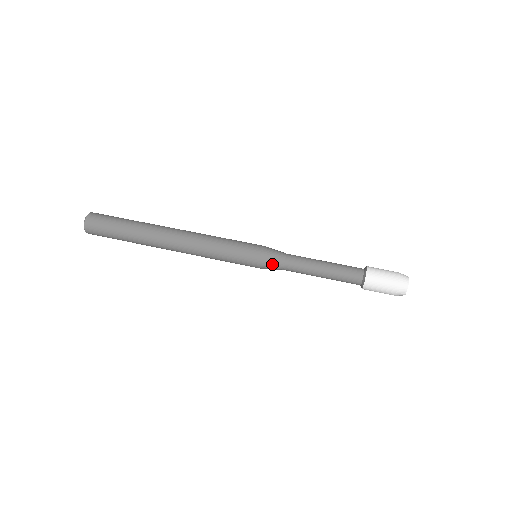
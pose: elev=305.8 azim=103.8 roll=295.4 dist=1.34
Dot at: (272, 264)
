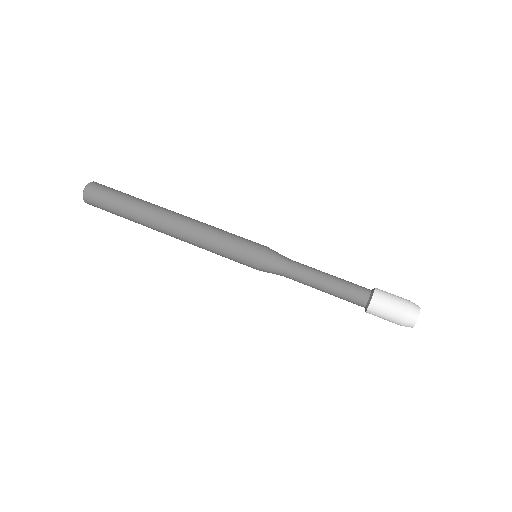
Dot at: (270, 271)
